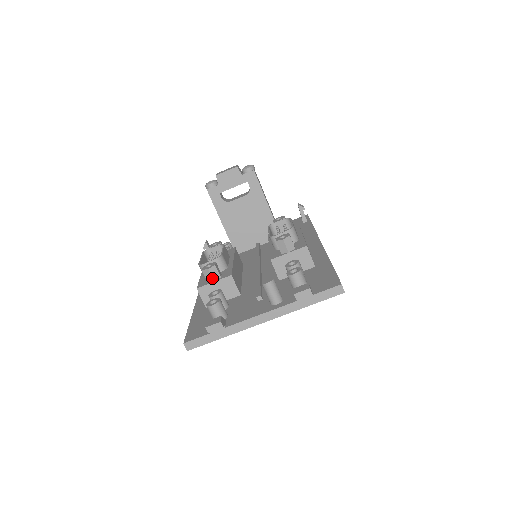
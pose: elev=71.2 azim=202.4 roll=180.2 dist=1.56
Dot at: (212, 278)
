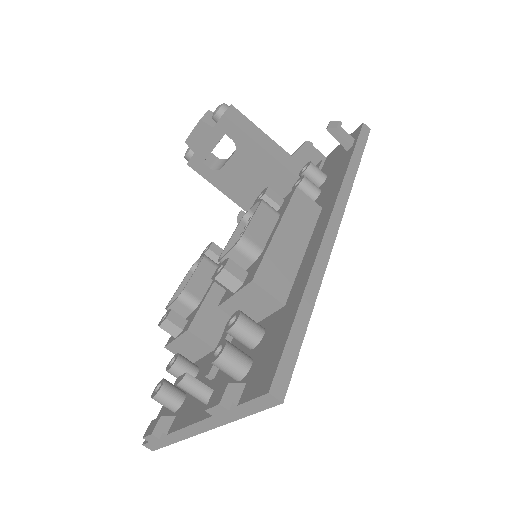
Dot at: (171, 335)
